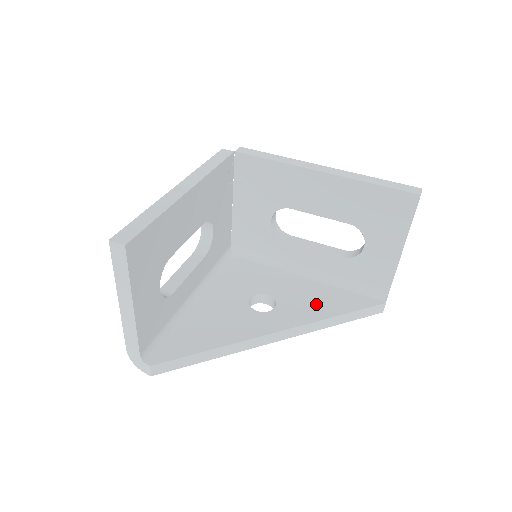
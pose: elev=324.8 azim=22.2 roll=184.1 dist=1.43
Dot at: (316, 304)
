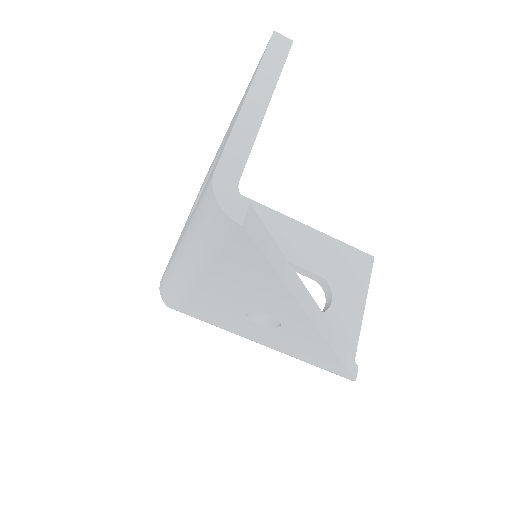
Dot at: occluded
